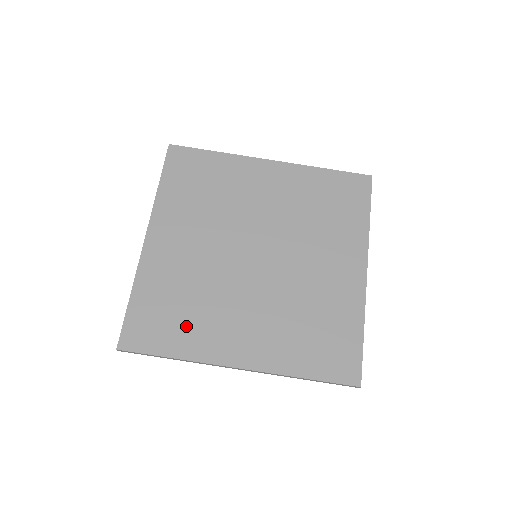
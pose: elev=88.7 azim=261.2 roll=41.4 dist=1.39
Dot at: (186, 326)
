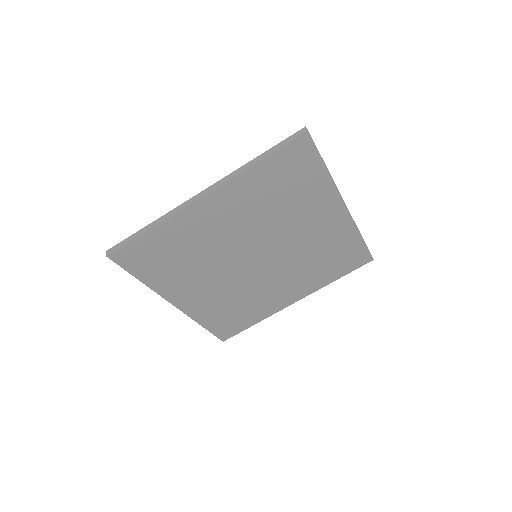
Dot at: (249, 312)
